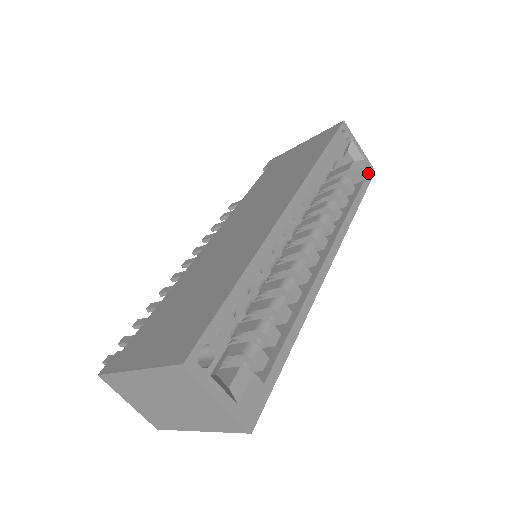
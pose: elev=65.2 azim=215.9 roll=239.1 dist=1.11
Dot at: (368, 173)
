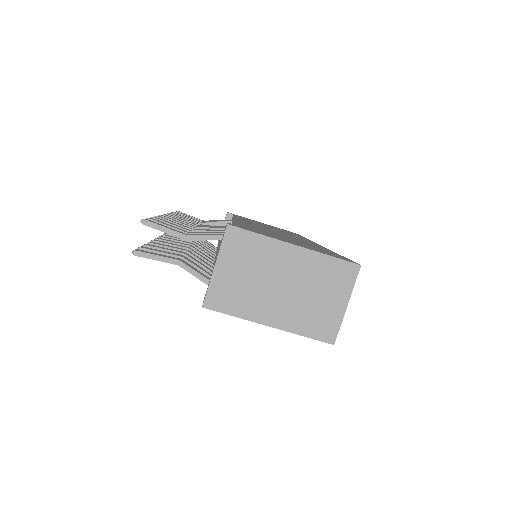
Dot at: occluded
